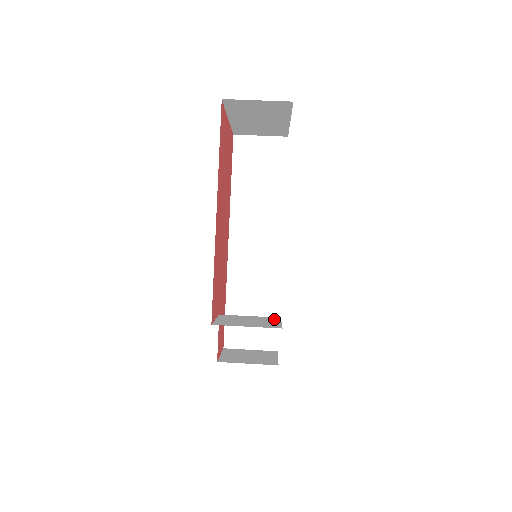
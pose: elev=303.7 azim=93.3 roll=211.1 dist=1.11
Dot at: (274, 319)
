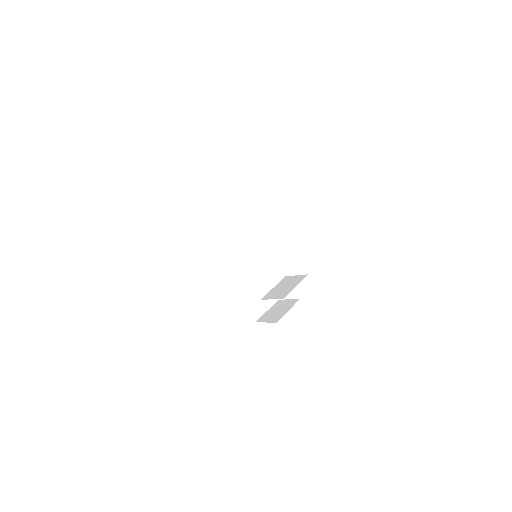
Dot at: (287, 278)
